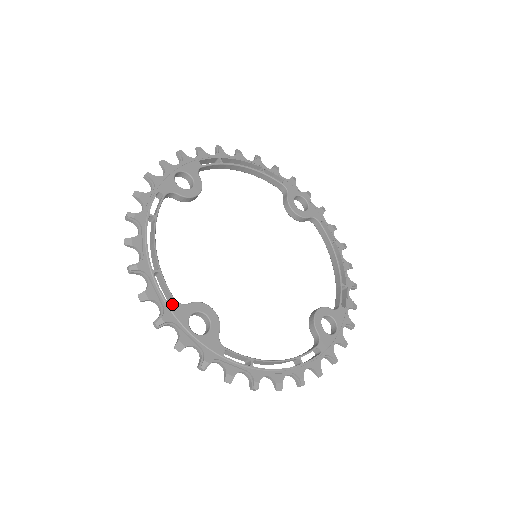
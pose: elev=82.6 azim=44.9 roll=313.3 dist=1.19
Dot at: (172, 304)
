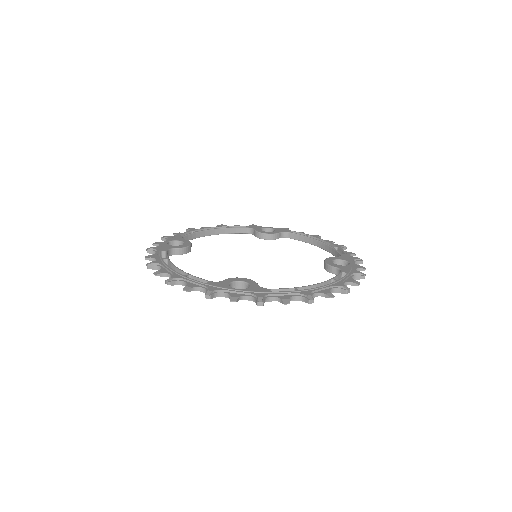
Dot at: (211, 283)
